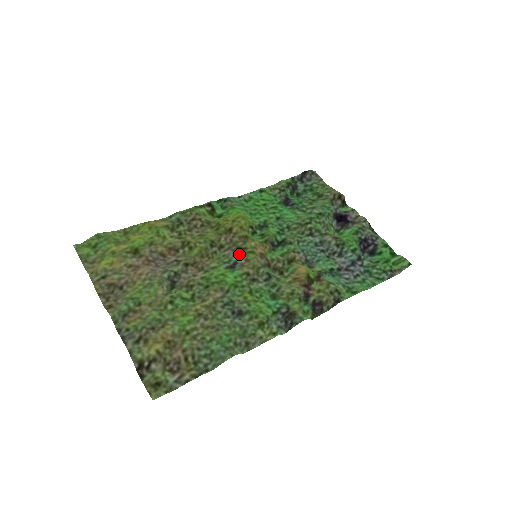
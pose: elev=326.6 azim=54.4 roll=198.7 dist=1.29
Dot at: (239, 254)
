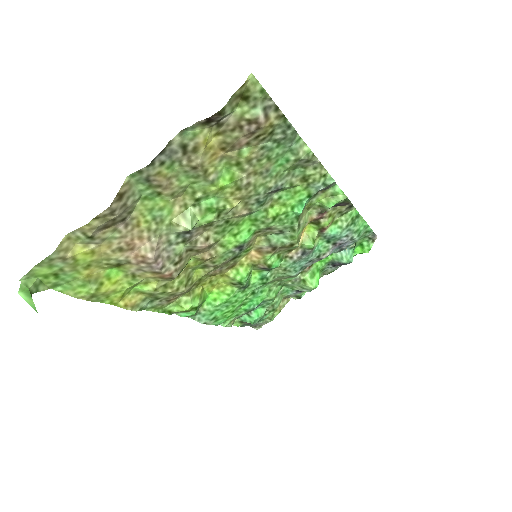
Dot at: (238, 254)
